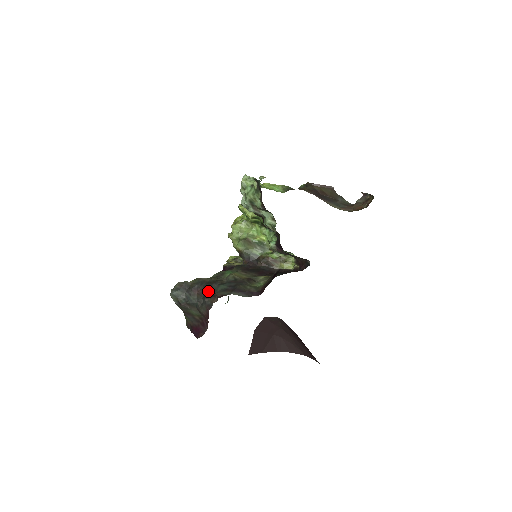
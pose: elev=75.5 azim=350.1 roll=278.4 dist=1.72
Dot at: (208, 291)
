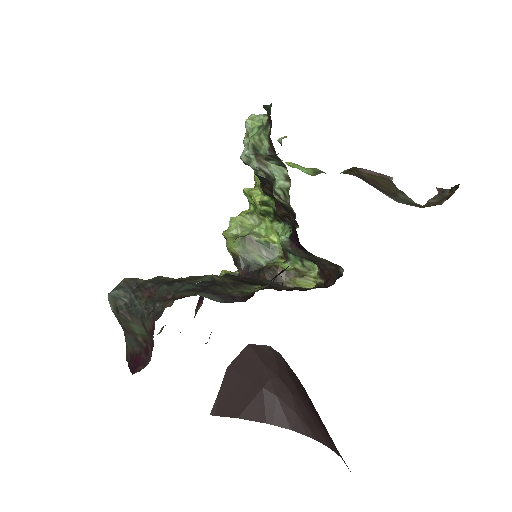
Dot at: (164, 292)
